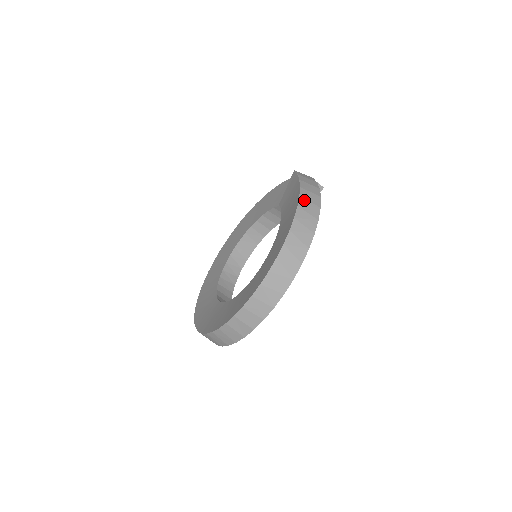
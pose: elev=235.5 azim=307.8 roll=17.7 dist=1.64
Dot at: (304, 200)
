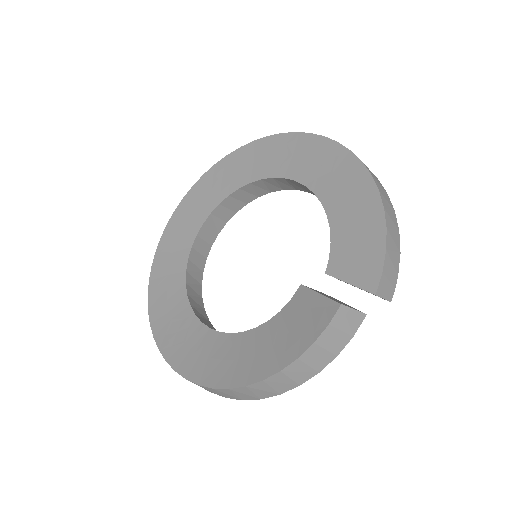
Dot at: (282, 376)
